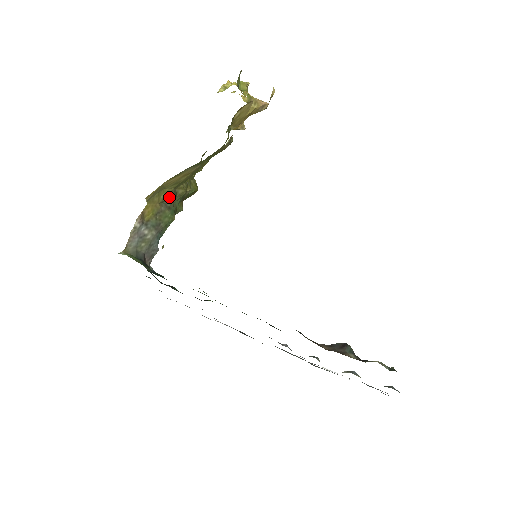
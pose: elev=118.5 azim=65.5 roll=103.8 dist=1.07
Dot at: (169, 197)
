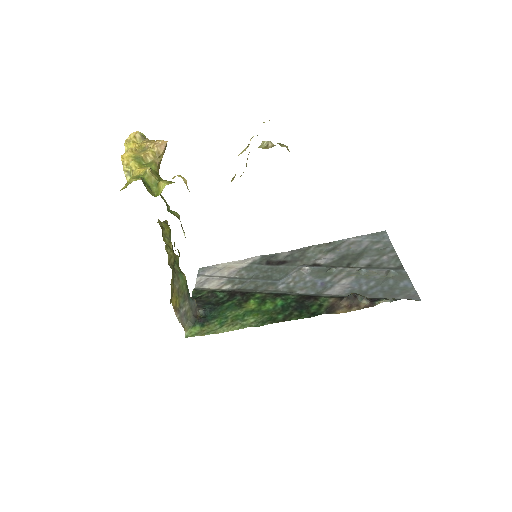
Dot at: (173, 276)
